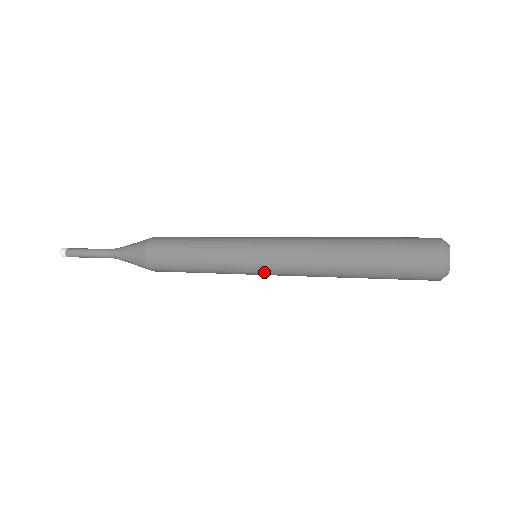
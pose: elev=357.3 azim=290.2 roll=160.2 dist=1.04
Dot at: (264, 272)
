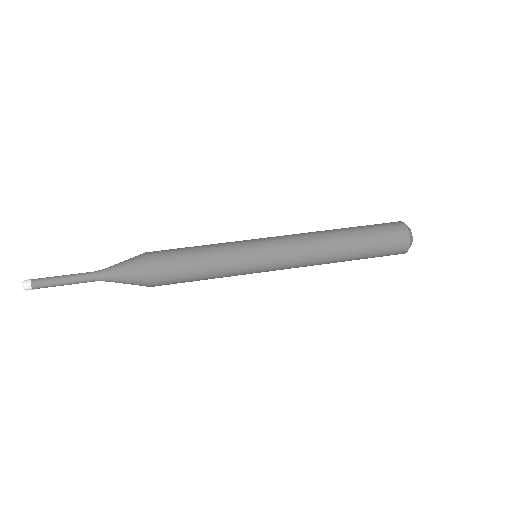
Dot at: (270, 270)
